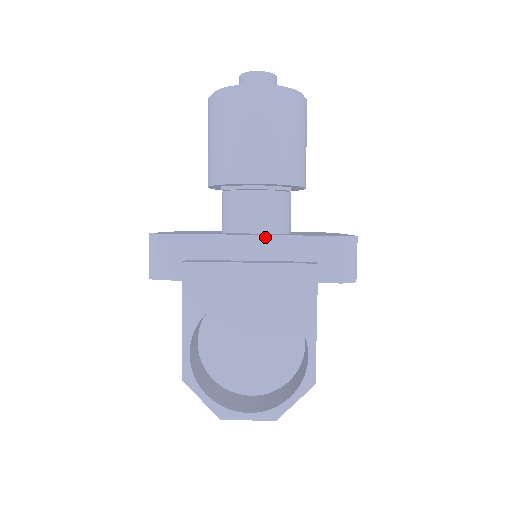
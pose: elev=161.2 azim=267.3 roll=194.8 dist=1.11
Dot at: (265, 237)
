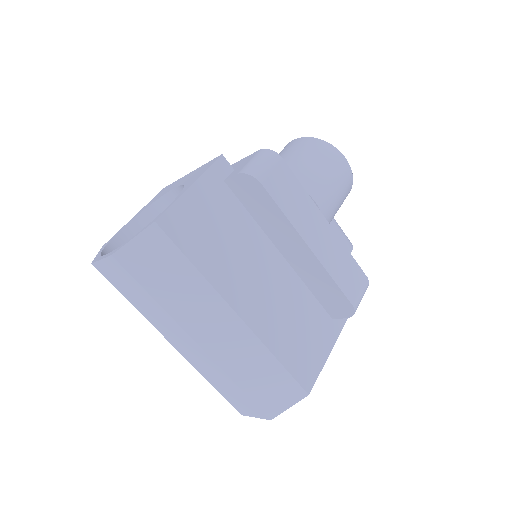
Dot at: occluded
